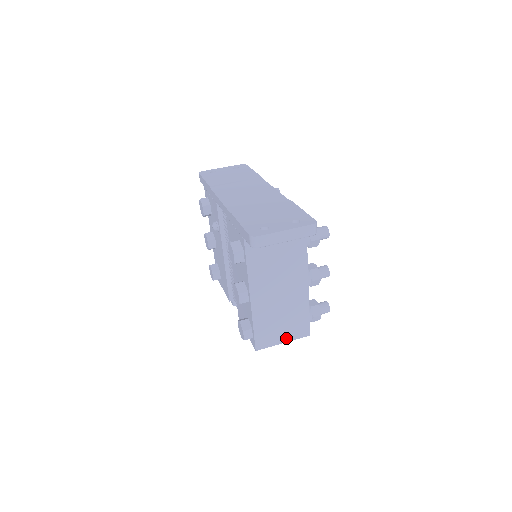
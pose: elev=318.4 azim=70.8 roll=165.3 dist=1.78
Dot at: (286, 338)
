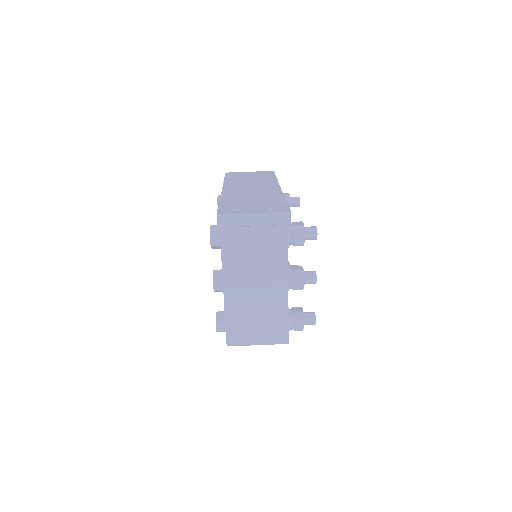
Dot at: (261, 340)
